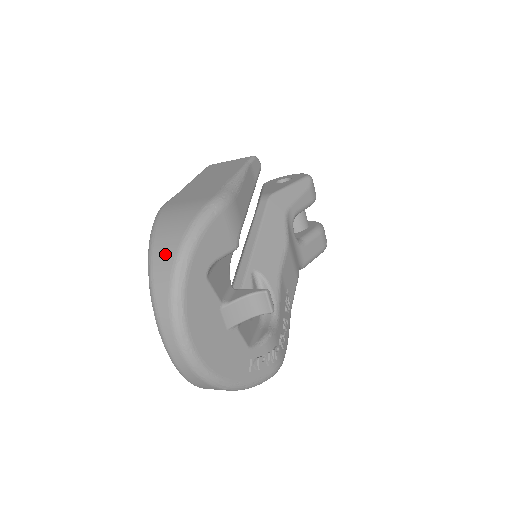
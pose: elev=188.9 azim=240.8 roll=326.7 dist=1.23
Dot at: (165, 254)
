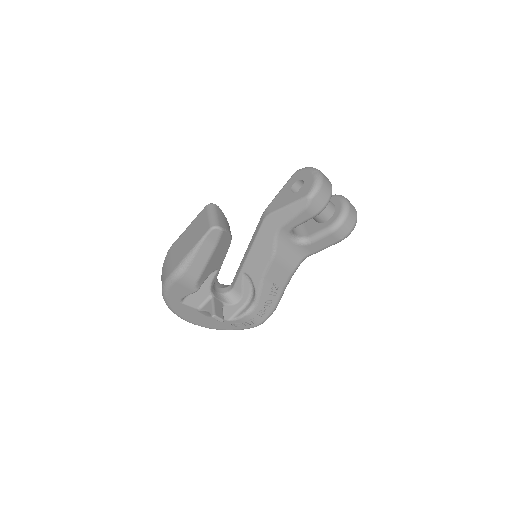
Dot at: occluded
